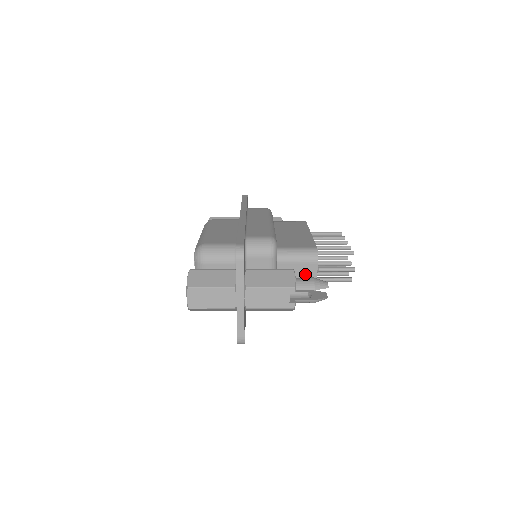
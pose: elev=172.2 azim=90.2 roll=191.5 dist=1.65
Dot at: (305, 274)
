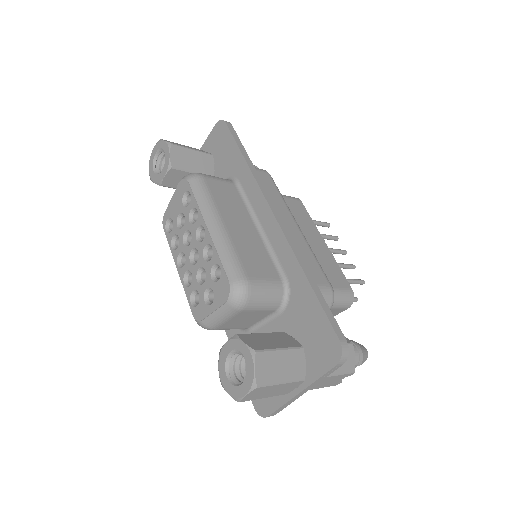
Dot at: occluded
